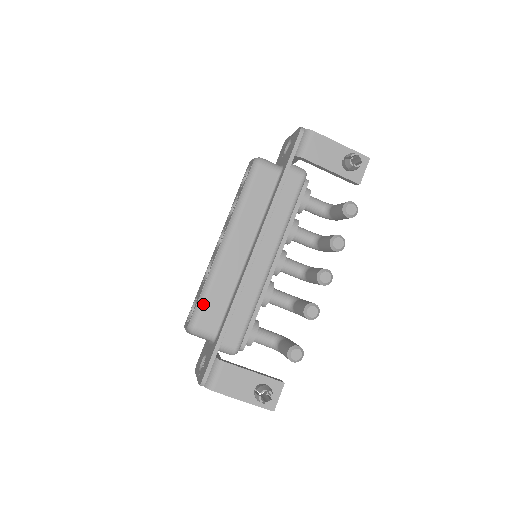
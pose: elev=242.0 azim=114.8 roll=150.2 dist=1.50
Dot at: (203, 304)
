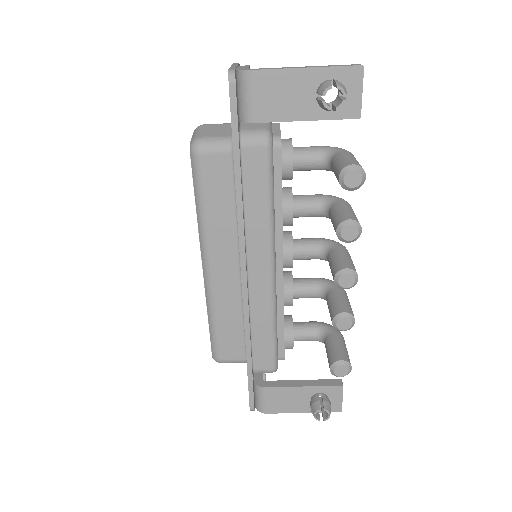
Dot at: (216, 337)
